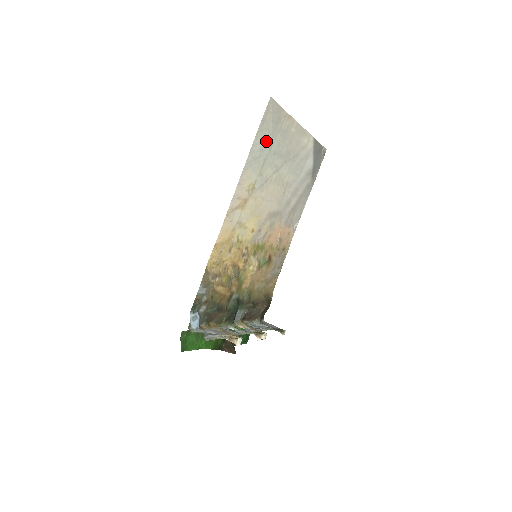
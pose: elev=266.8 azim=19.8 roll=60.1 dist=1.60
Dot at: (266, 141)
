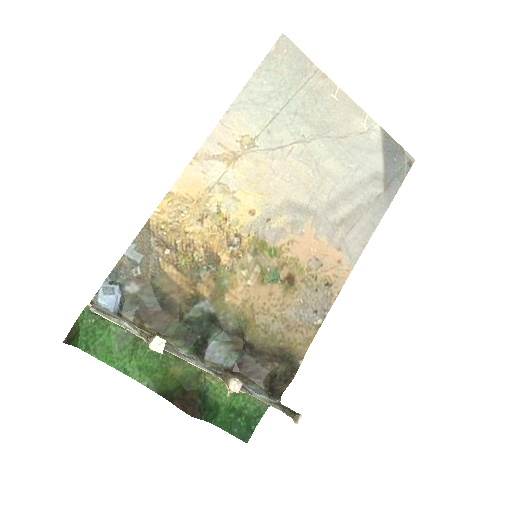
Dot at: (277, 89)
